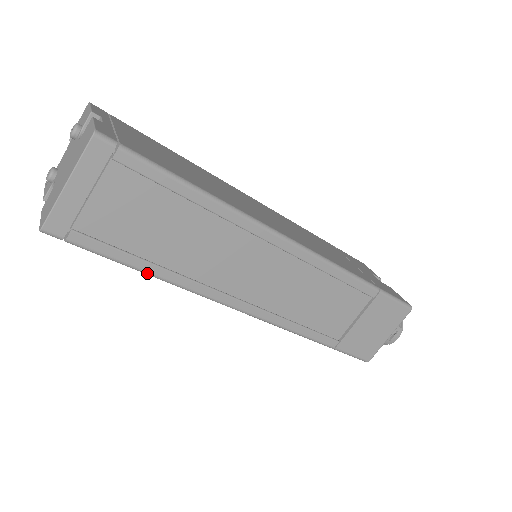
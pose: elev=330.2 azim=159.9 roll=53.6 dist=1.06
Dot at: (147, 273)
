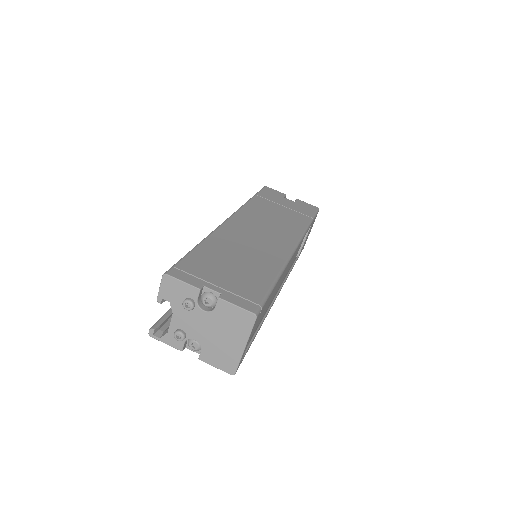
Dot at: occluded
